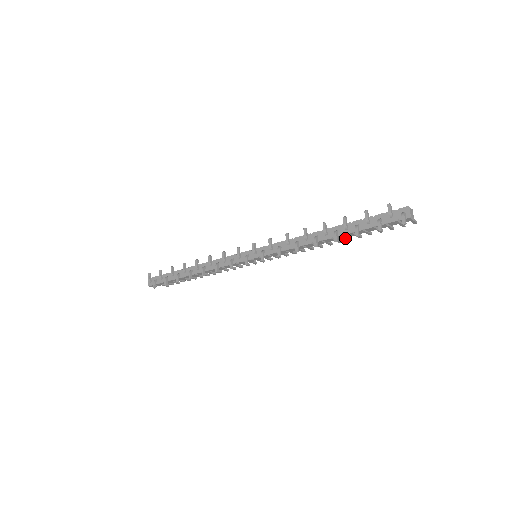
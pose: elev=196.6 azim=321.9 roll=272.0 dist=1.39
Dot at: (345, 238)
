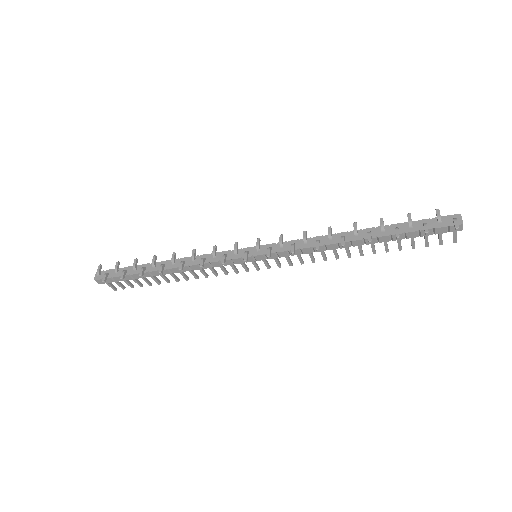
Dot at: occluded
